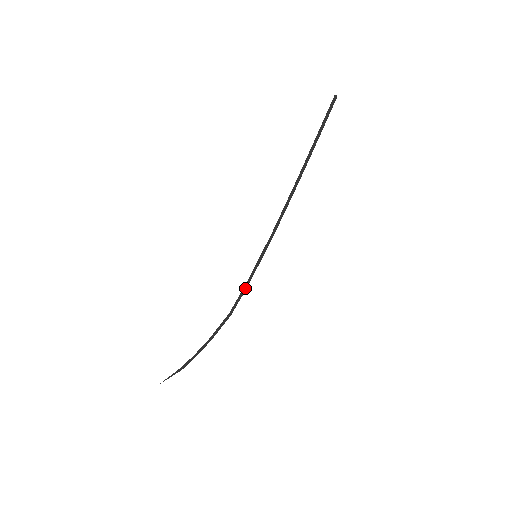
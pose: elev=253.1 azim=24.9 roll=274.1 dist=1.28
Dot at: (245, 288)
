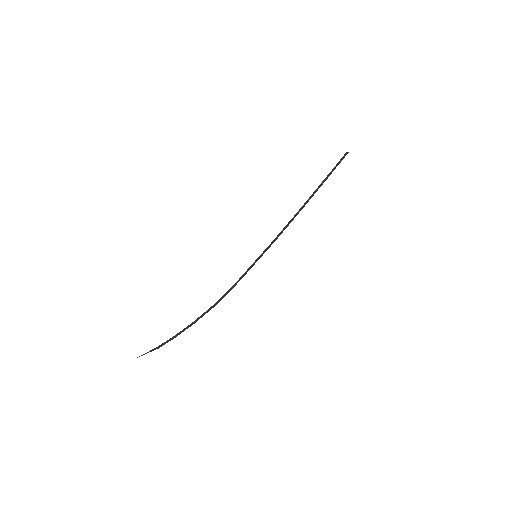
Dot at: occluded
